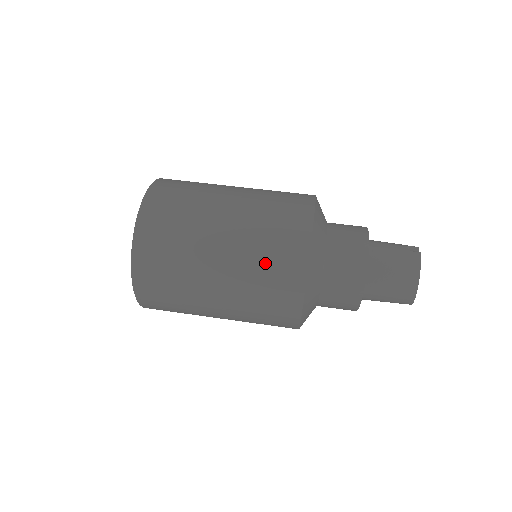
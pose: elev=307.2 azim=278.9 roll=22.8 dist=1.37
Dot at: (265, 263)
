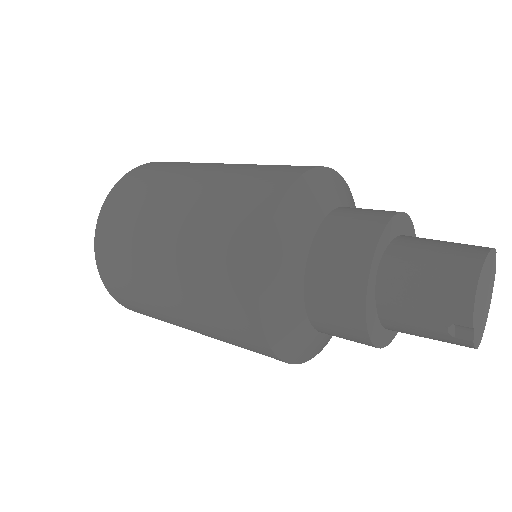
Dot at: (265, 167)
